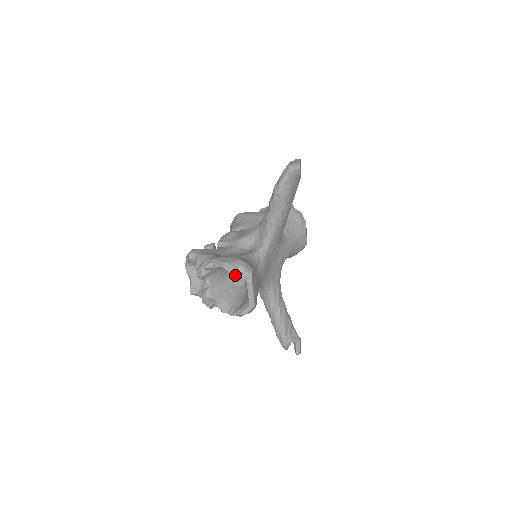
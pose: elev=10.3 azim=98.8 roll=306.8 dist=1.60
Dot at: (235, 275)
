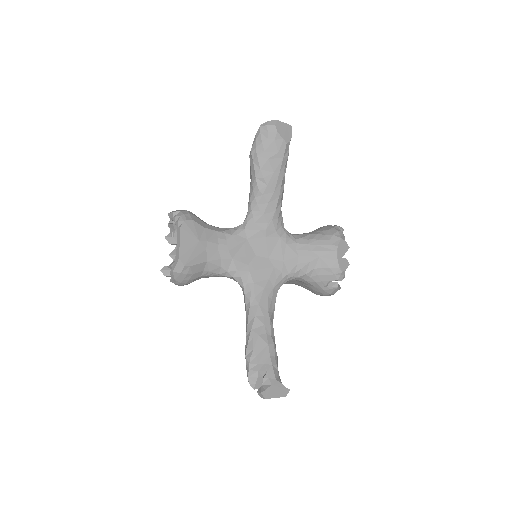
Dot at: occluded
